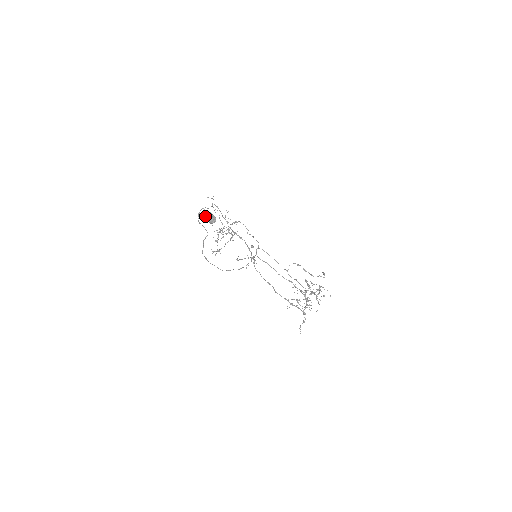
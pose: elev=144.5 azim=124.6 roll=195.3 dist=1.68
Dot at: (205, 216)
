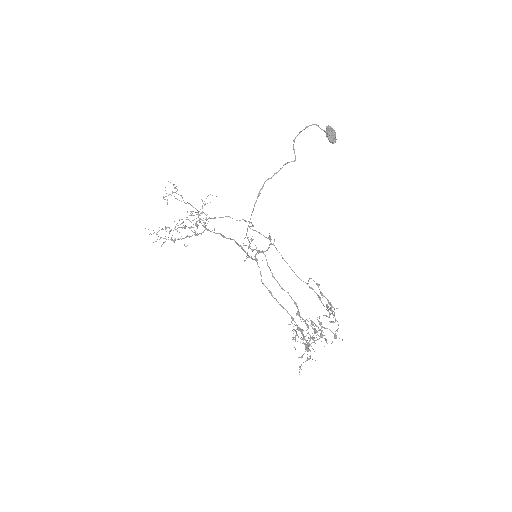
Dot at: (329, 128)
